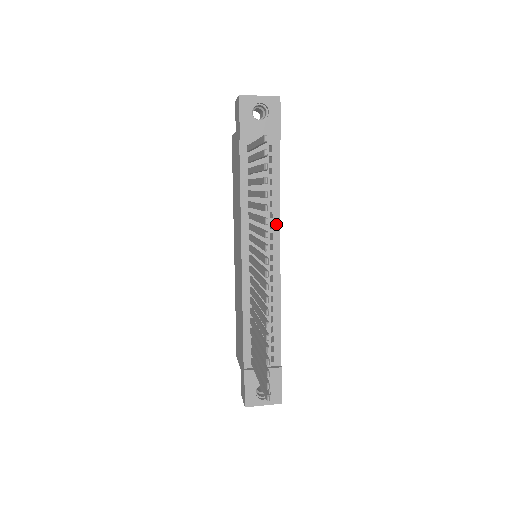
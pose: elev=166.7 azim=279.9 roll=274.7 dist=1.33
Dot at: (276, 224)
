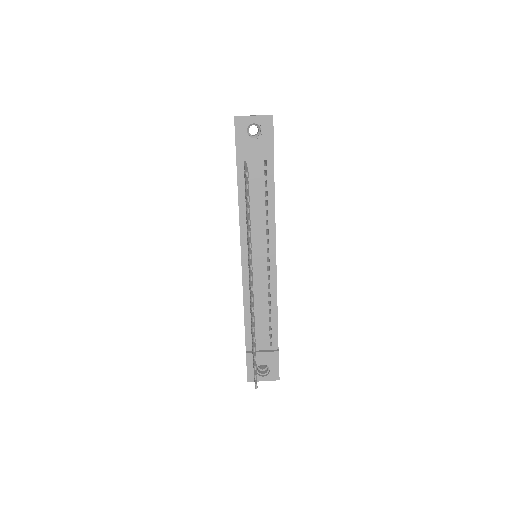
Dot at: (272, 230)
